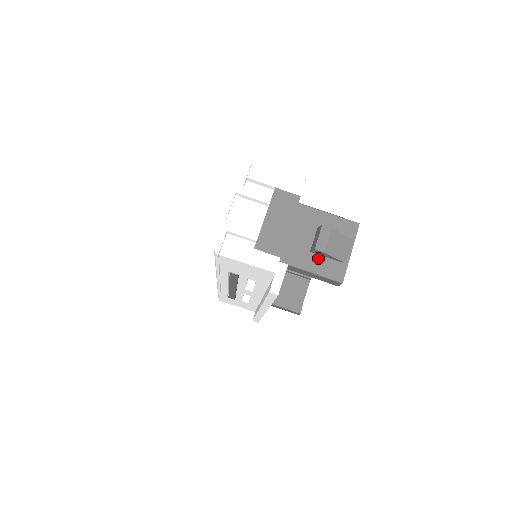
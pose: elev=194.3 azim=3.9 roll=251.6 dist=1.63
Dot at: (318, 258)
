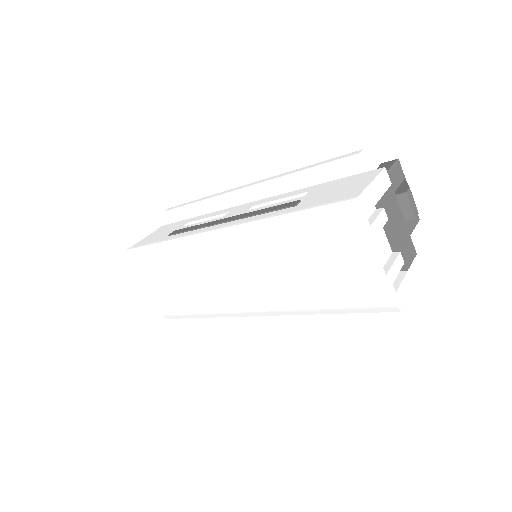
Dot at: (406, 221)
